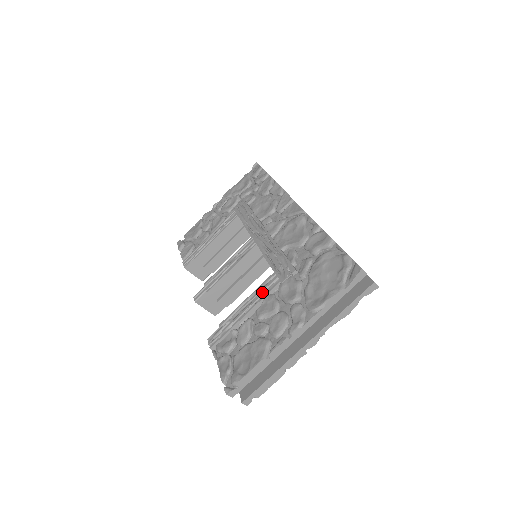
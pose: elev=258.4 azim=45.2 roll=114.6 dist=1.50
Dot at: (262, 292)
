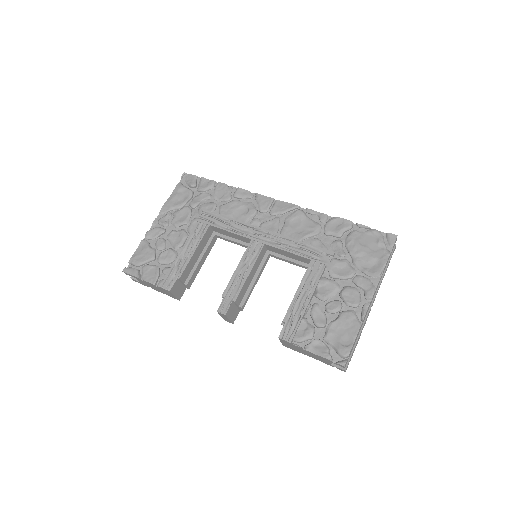
Dot at: (311, 279)
